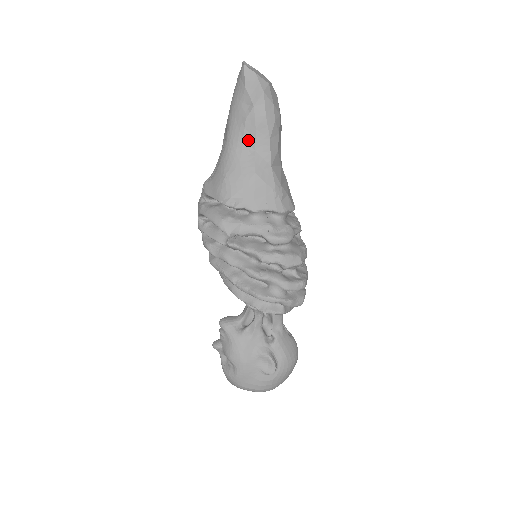
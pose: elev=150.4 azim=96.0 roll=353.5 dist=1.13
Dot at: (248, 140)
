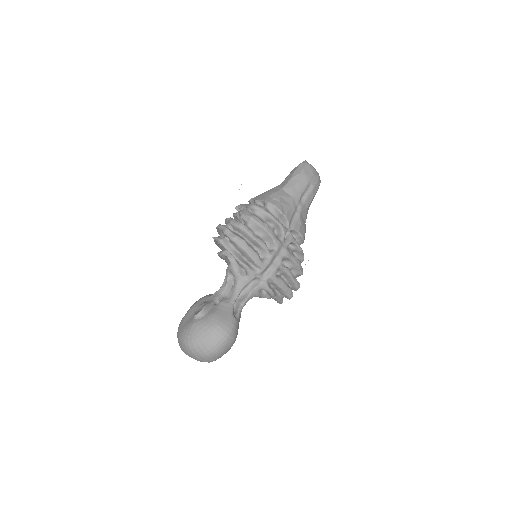
Dot at: (282, 182)
